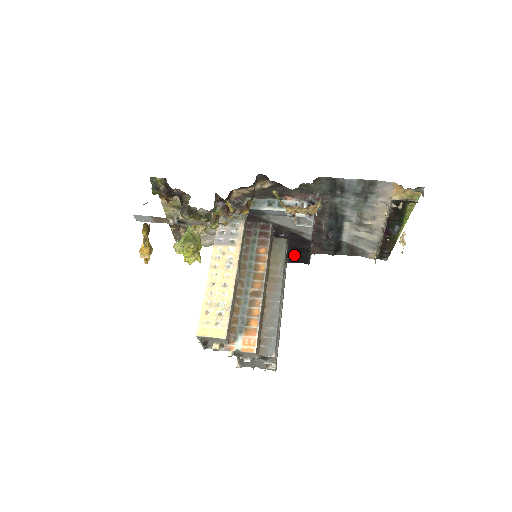
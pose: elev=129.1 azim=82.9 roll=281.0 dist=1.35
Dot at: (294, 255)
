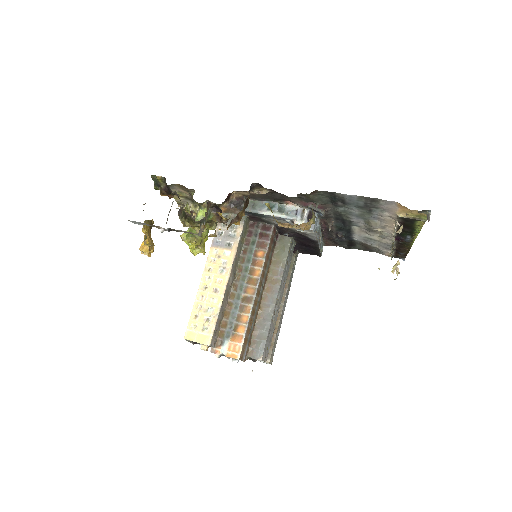
Dot at: (304, 249)
